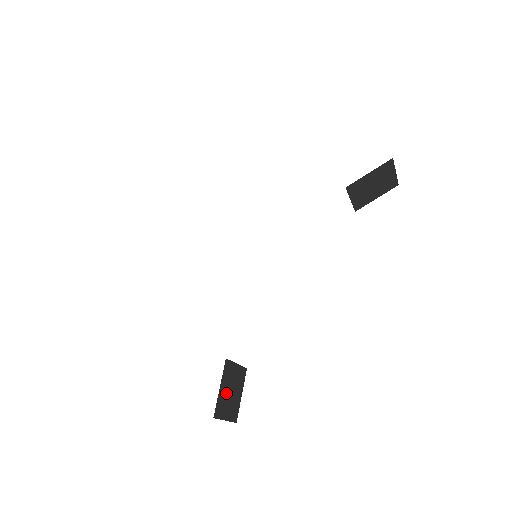
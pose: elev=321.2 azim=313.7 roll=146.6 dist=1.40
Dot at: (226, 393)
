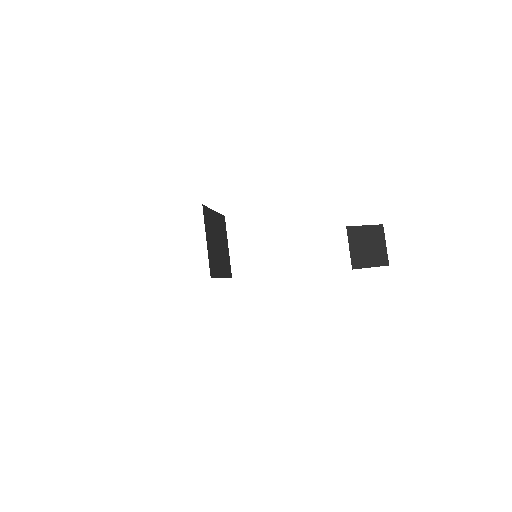
Dot at: (215, 231)
